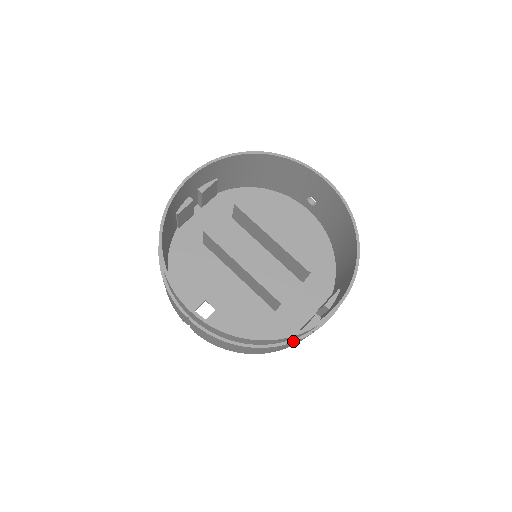
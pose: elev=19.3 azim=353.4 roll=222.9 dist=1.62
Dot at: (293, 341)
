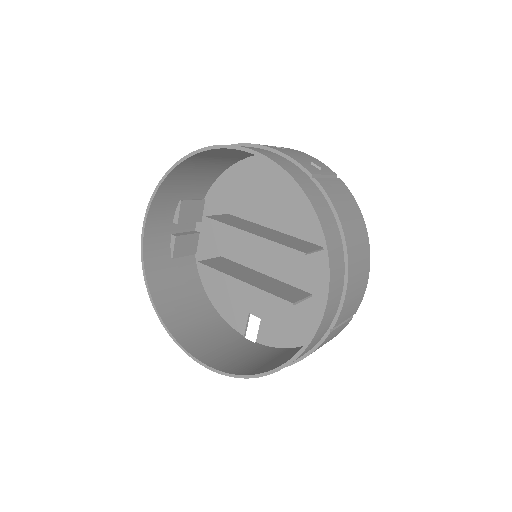
Dot at: (316, 348)
